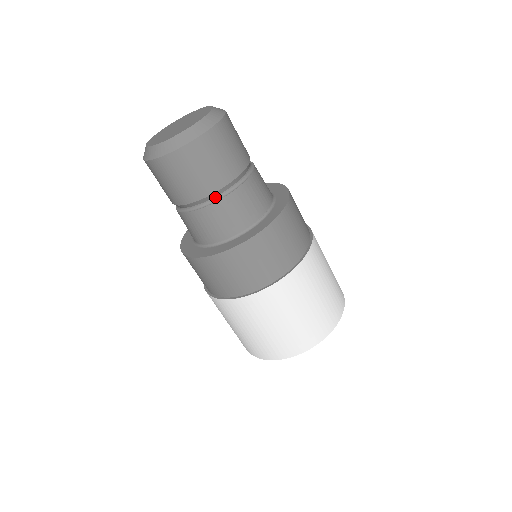
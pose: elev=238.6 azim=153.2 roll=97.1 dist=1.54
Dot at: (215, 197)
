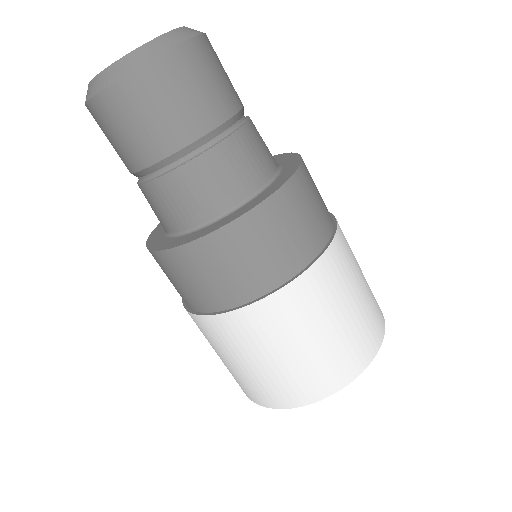
Dot at: (157, 171)
